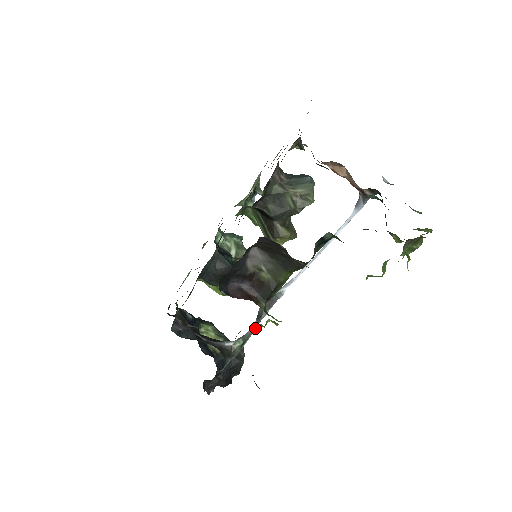
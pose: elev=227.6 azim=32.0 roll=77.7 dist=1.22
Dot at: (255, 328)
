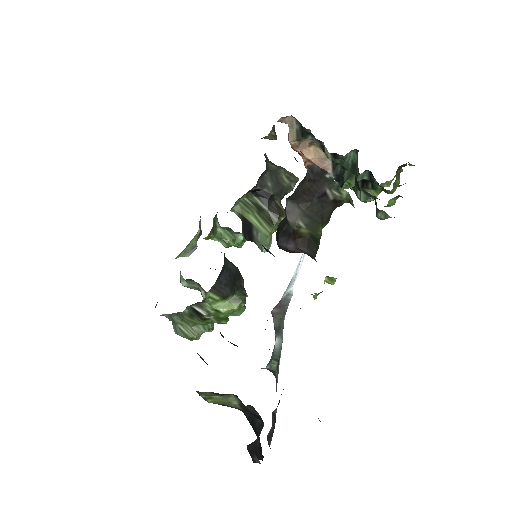
Dot at: (281, 342)
